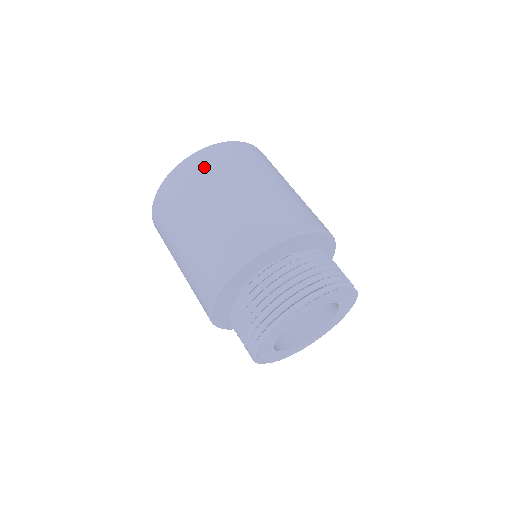
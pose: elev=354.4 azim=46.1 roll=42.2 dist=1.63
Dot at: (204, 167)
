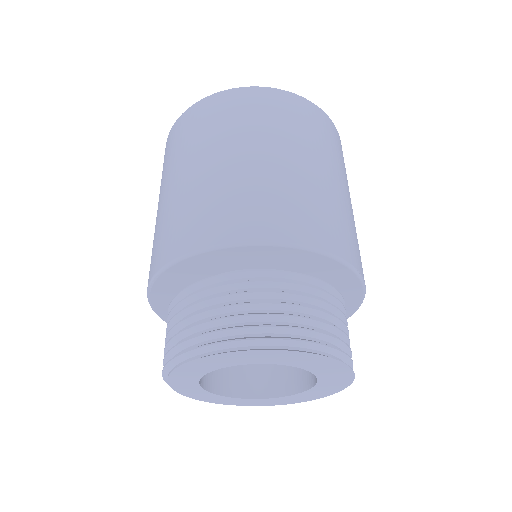
Dot at: (170, 145)
